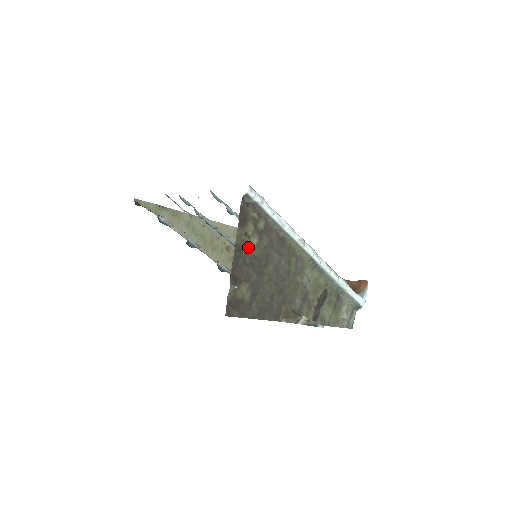
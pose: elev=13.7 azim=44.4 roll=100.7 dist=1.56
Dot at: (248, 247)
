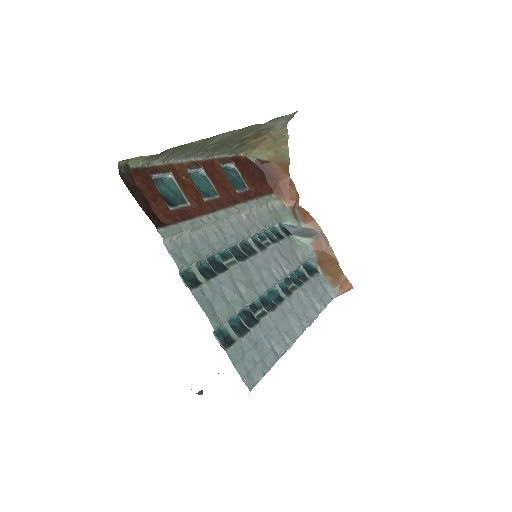
Dot at: occluded
